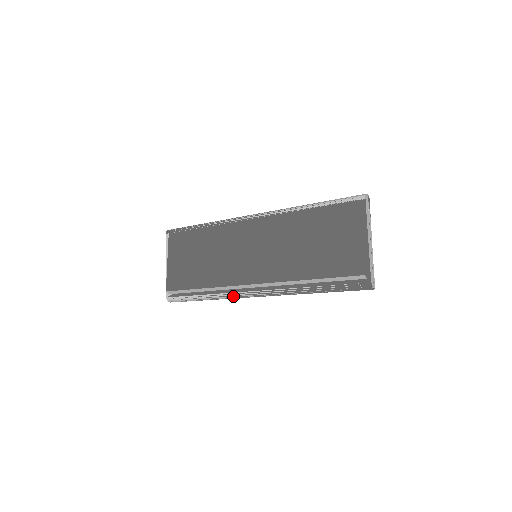
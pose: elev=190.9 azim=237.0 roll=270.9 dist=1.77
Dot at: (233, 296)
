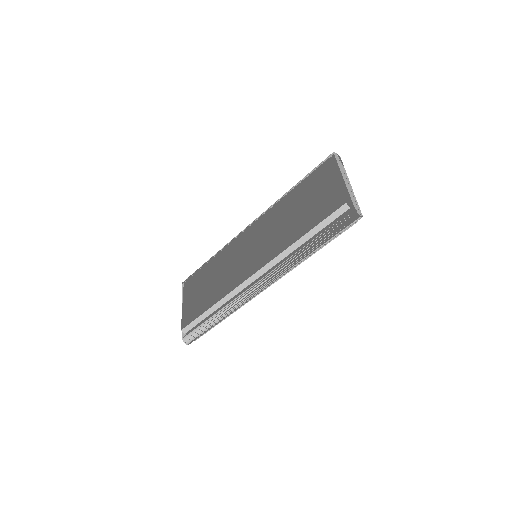
Dot at: (239, 300)
